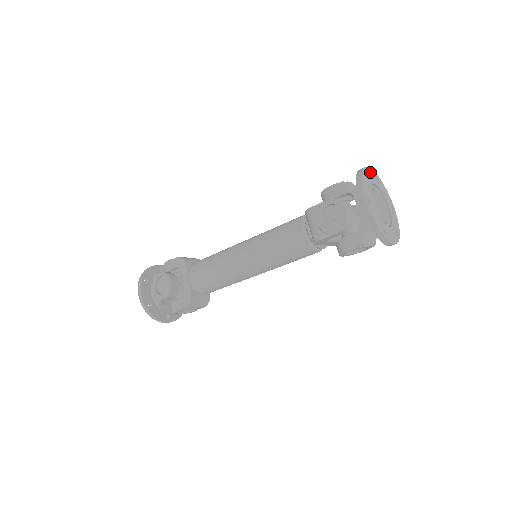
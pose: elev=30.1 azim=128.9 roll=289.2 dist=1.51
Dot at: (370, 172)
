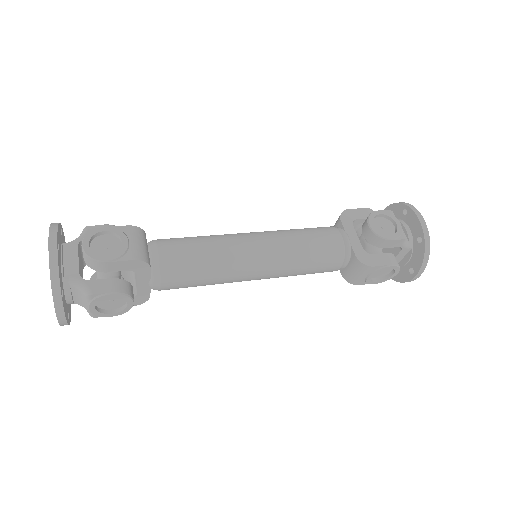
Dot at: occluded
